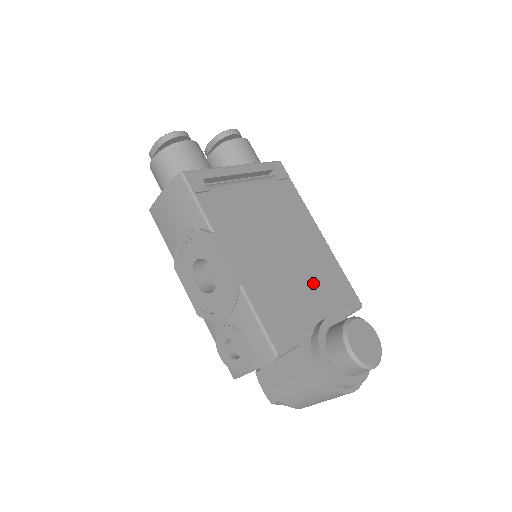
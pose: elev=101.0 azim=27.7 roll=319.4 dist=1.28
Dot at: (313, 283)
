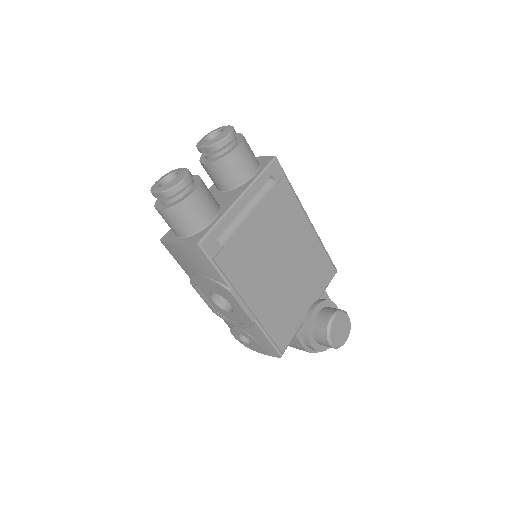
Dot at: (304, 279)
